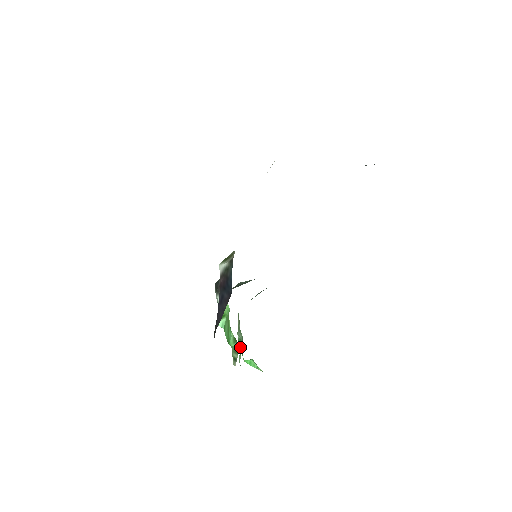
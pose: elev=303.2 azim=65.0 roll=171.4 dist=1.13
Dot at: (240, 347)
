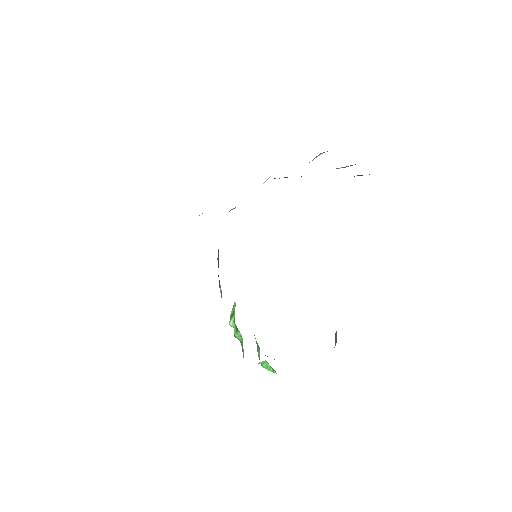
Dot at: (258, 353)
